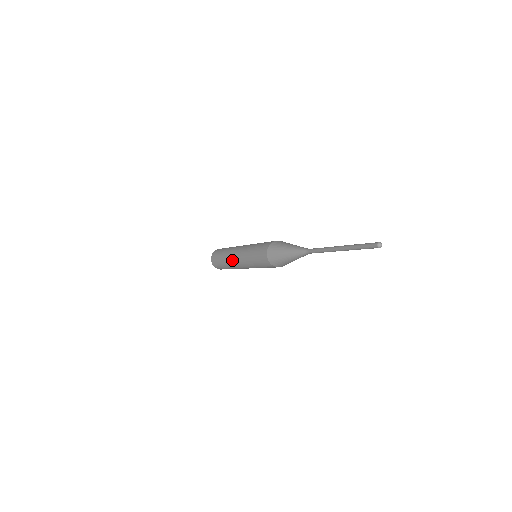
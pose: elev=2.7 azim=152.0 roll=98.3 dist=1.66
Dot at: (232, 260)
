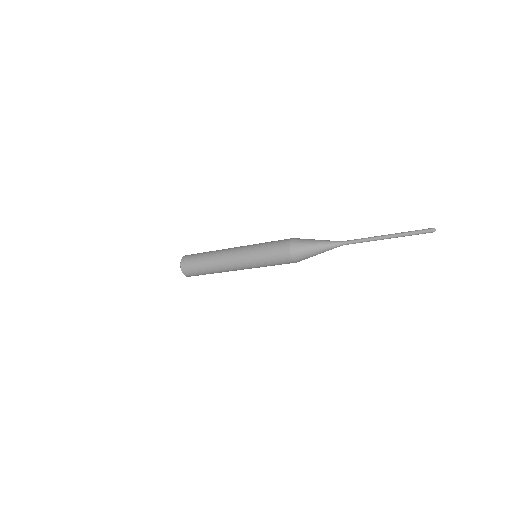
Dot at: (225, 263)
